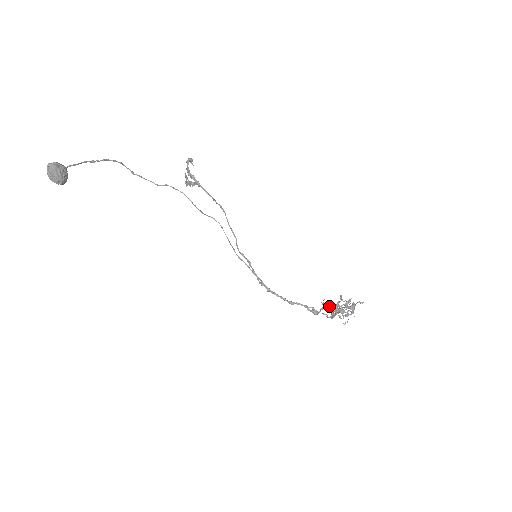
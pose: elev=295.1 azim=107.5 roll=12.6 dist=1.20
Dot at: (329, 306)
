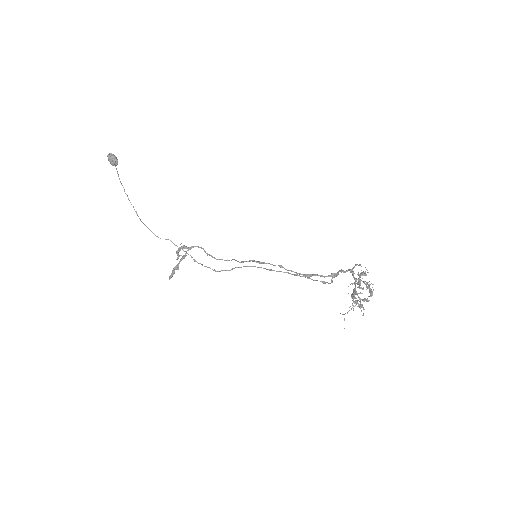
Dot at: (342, 271)
